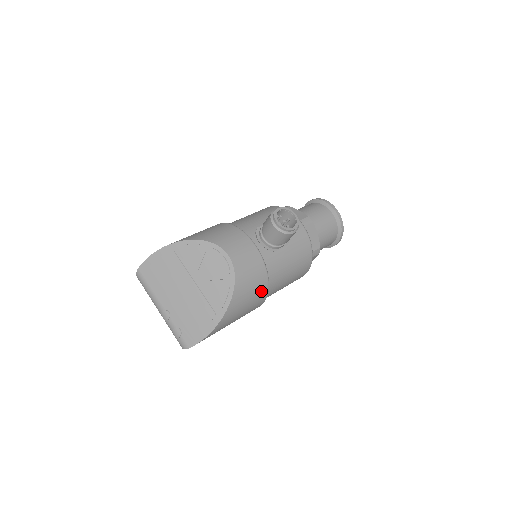
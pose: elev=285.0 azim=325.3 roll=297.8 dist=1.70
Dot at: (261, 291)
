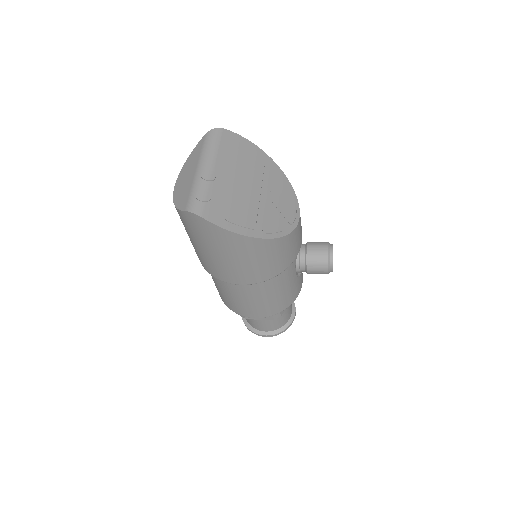
Dot at: (272, 271)
